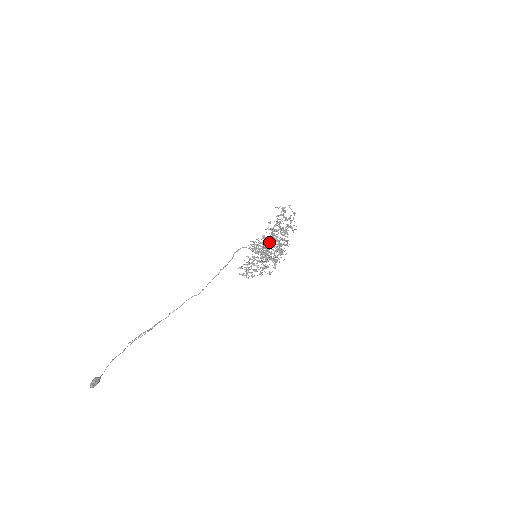
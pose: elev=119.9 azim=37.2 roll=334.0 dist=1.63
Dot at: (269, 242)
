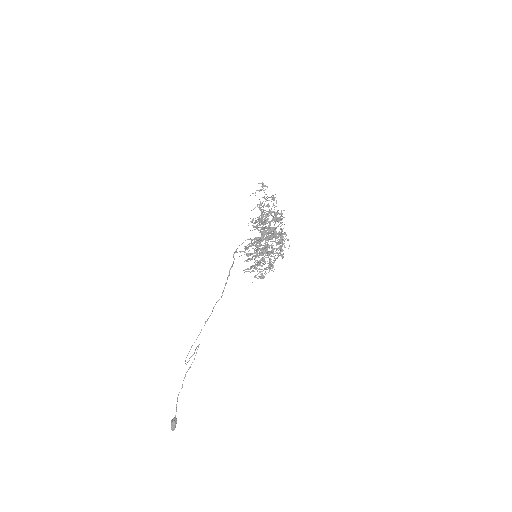
Dot at: occluded
